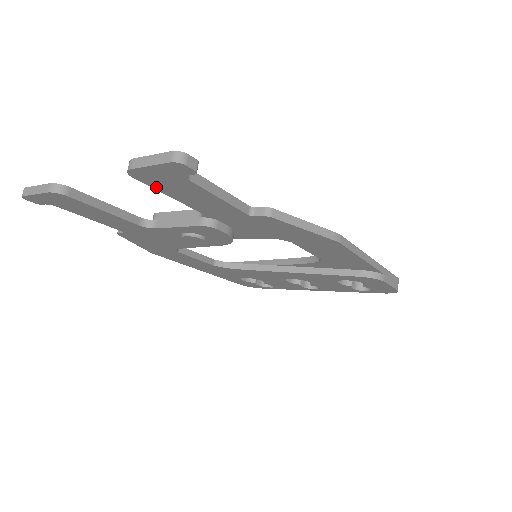
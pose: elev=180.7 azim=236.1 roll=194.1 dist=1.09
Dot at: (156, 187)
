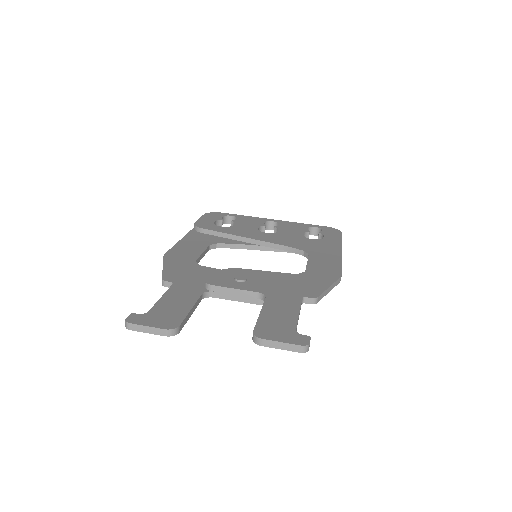
Dot at: occluded
